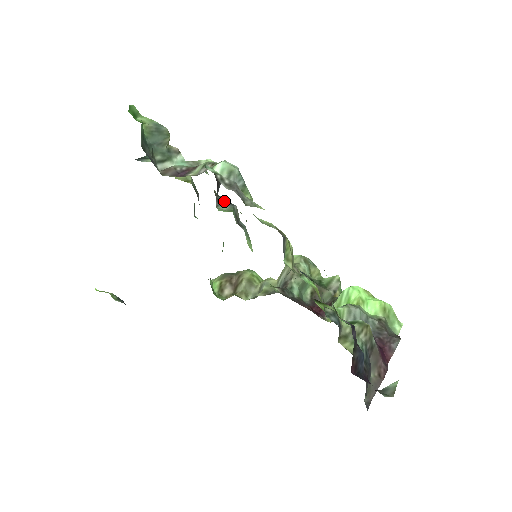
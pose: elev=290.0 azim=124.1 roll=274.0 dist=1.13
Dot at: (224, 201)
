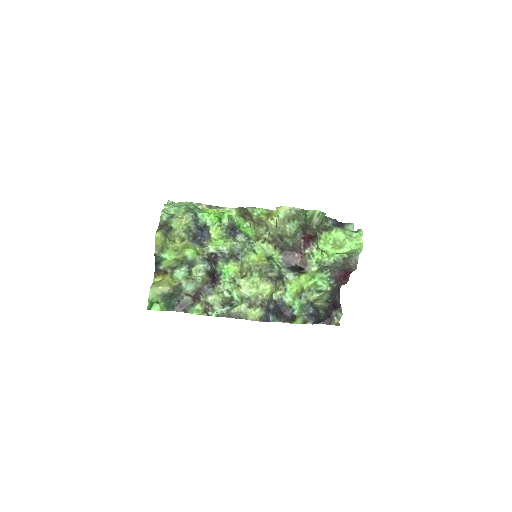
Dot at: (218, 256)
